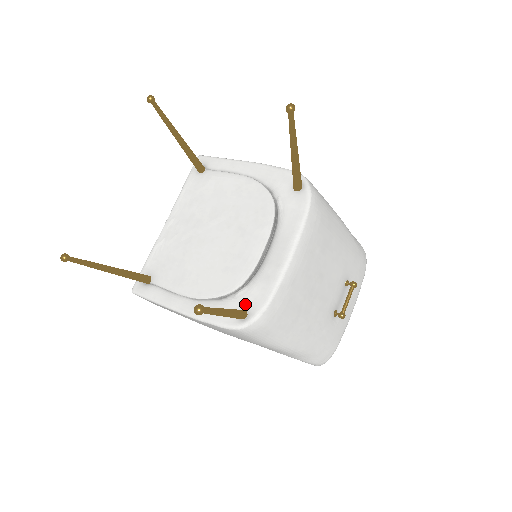
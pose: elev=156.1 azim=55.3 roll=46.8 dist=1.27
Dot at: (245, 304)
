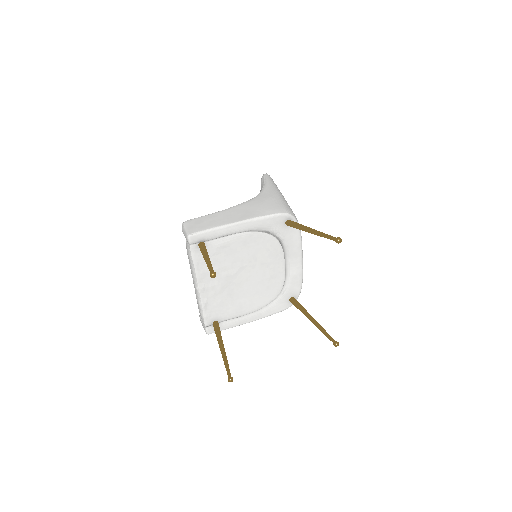
Dot at: (290, 295)
